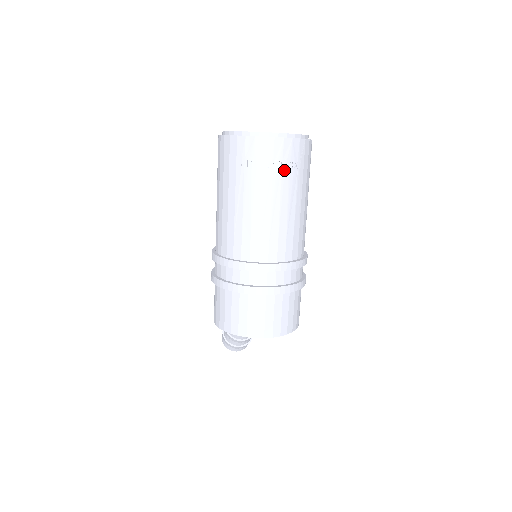
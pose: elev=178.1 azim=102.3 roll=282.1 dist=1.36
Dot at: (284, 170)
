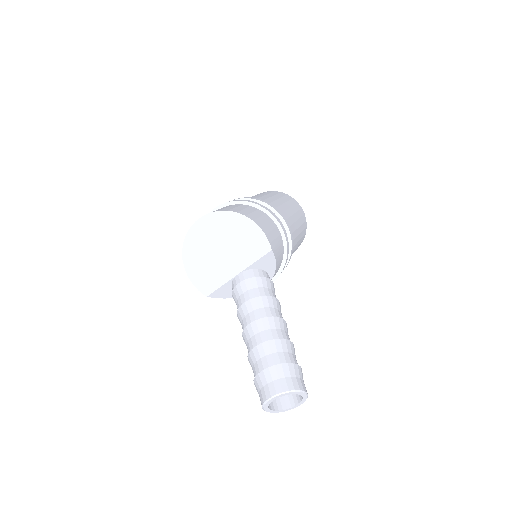
Dot at: occluded
